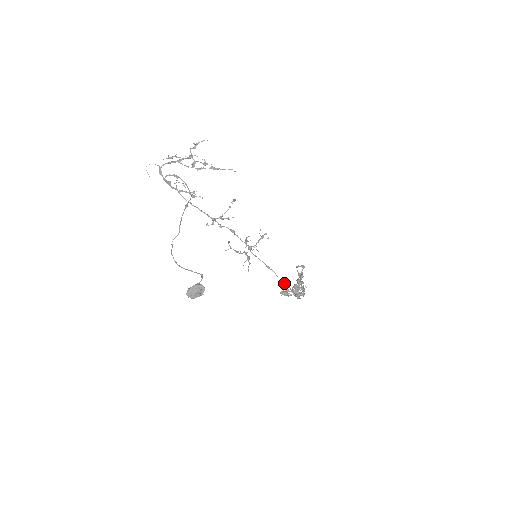
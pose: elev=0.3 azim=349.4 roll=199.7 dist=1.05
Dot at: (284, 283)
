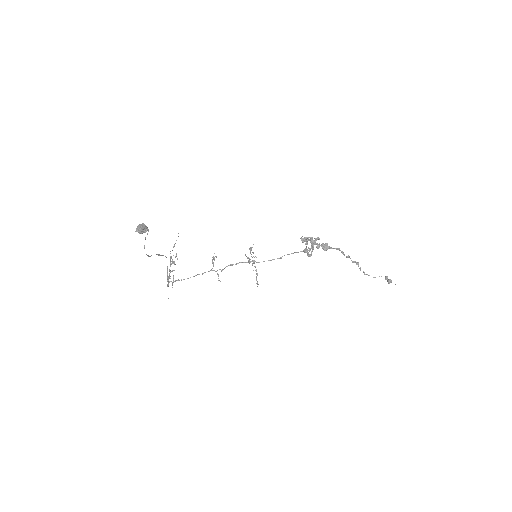
Dot at: occluded
